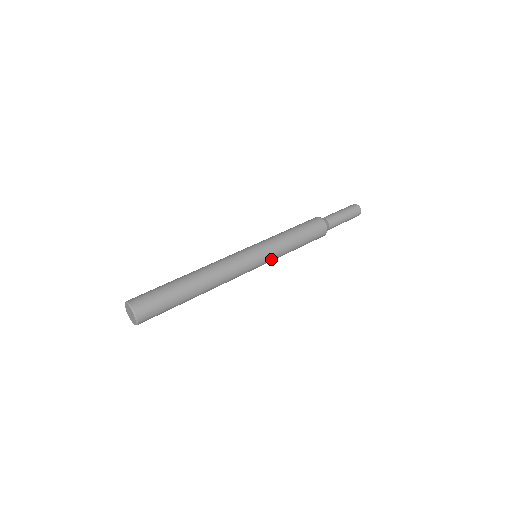
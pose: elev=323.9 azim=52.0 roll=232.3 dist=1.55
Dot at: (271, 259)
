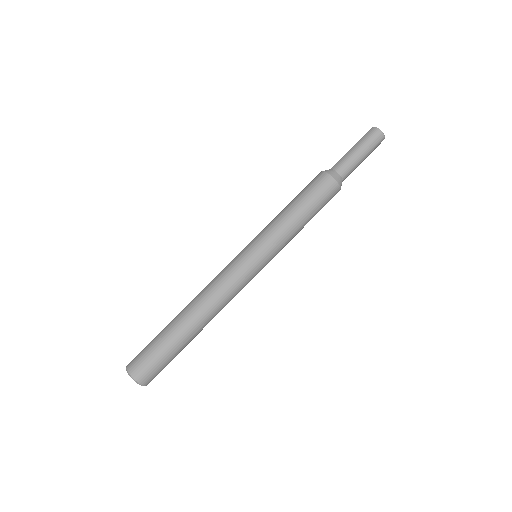
Dot at: occluded
